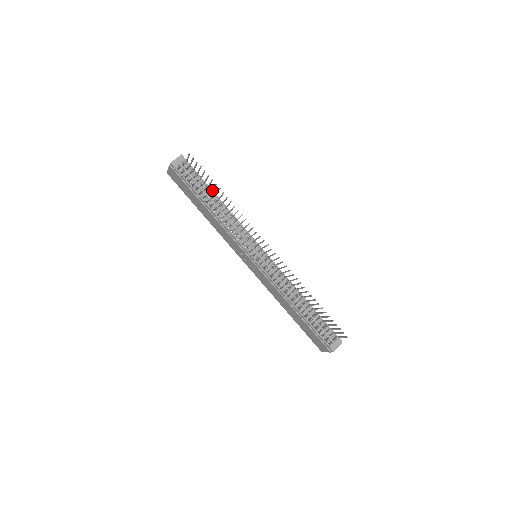
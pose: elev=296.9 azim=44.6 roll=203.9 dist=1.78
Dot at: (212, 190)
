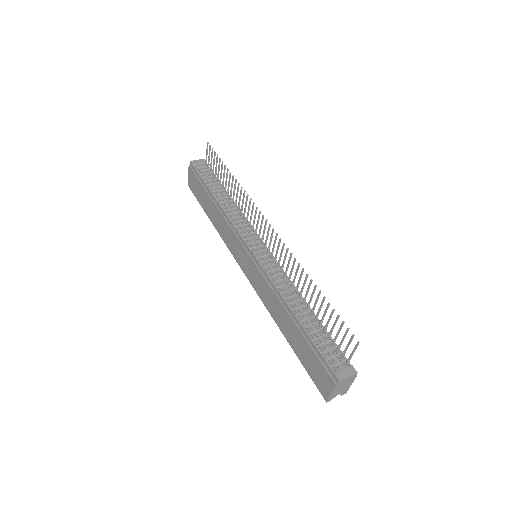
Dot at: (223, 182)
